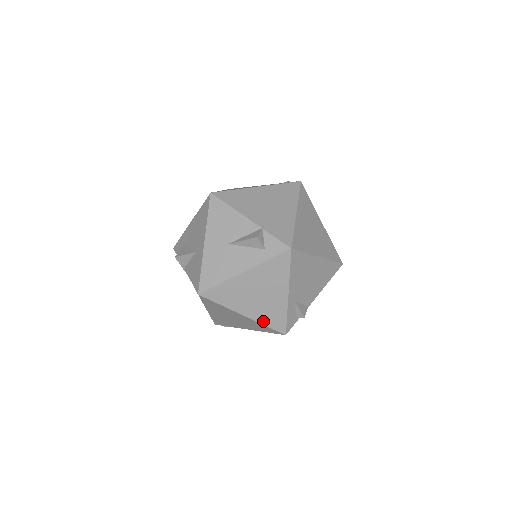
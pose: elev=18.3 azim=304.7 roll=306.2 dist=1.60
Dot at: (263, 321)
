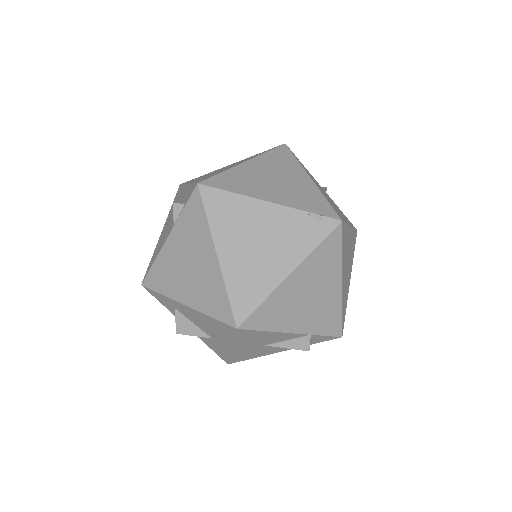
Dot at: occluded
